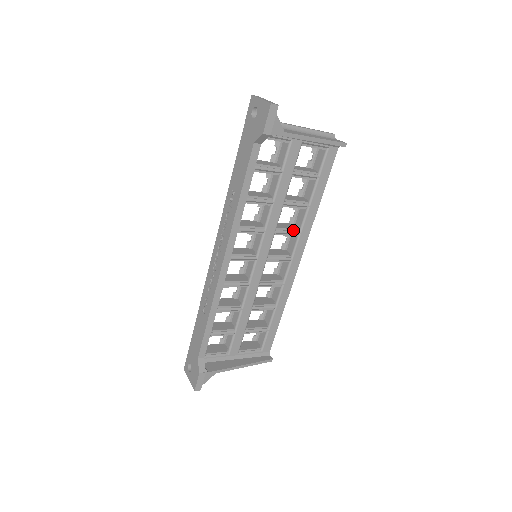
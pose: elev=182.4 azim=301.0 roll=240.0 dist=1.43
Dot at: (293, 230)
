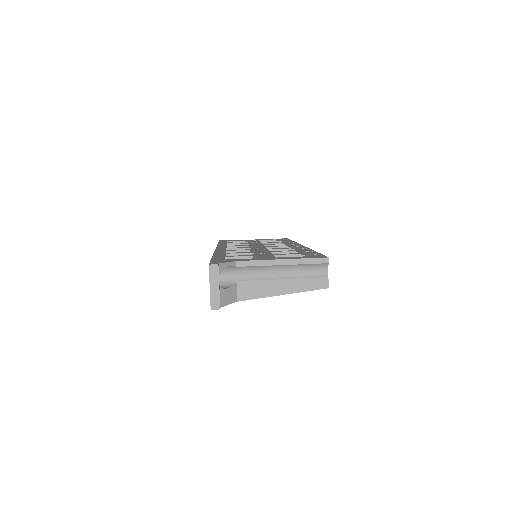
Dot at: occluded
